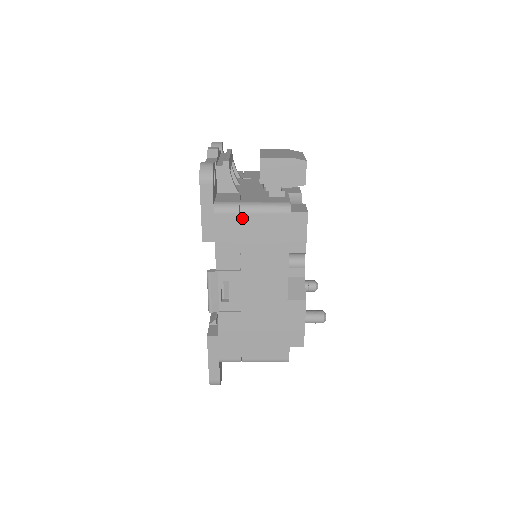
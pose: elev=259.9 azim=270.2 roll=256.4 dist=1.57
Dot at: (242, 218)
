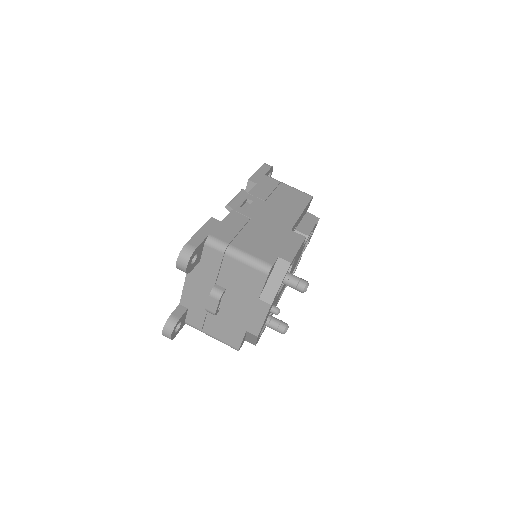
Dot at: (281, 184)
